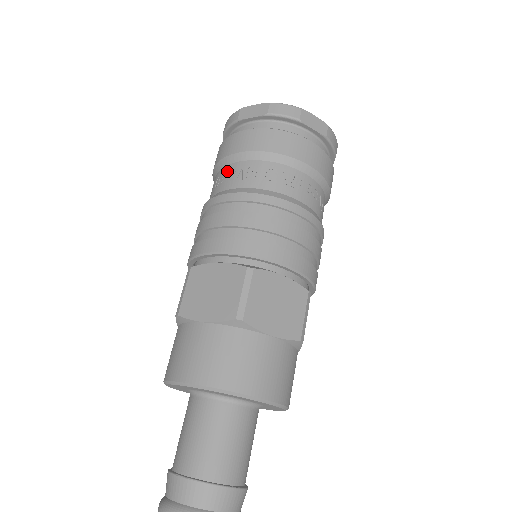
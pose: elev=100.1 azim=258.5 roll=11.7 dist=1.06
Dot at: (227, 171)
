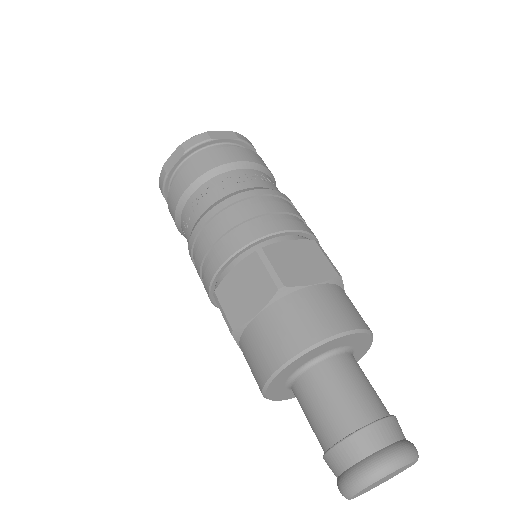
Dot at: (187, 210)
